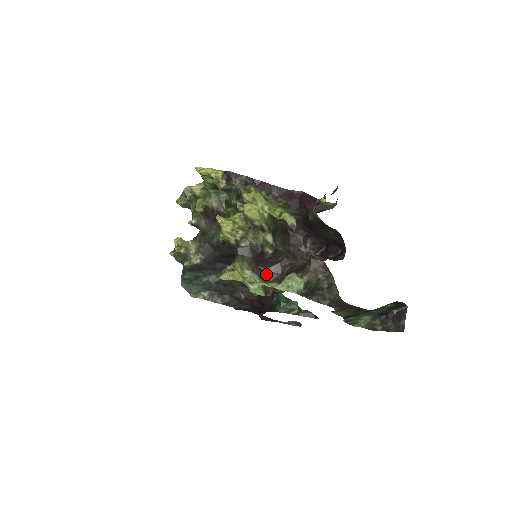
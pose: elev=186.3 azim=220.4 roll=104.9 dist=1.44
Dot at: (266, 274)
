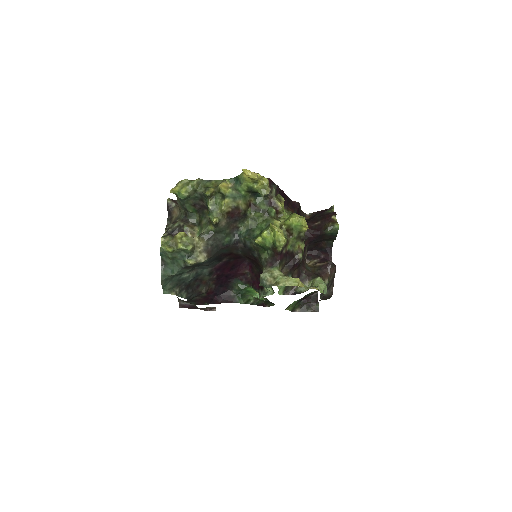
Dot at: (292, 277)
